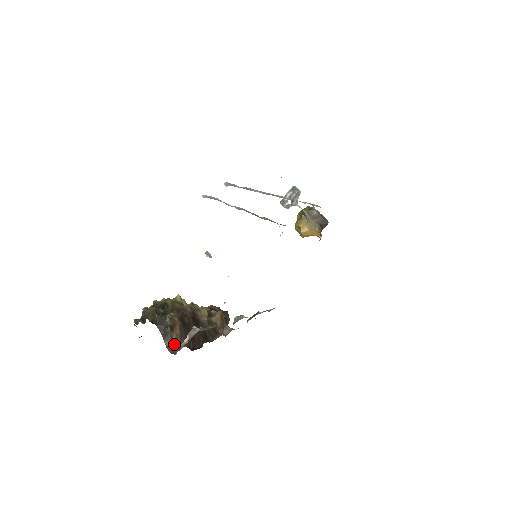
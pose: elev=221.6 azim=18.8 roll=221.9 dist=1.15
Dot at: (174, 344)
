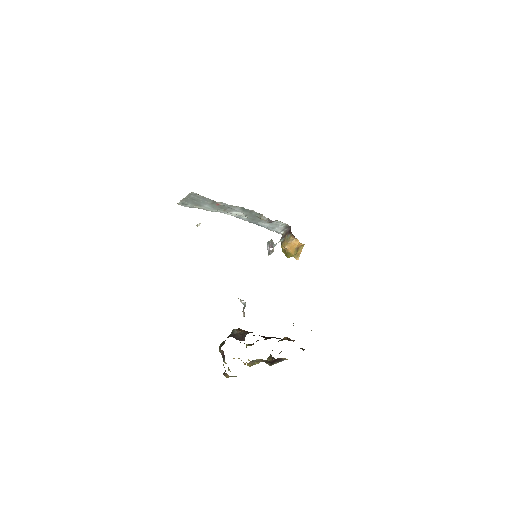
Dot at: (244, 335)
